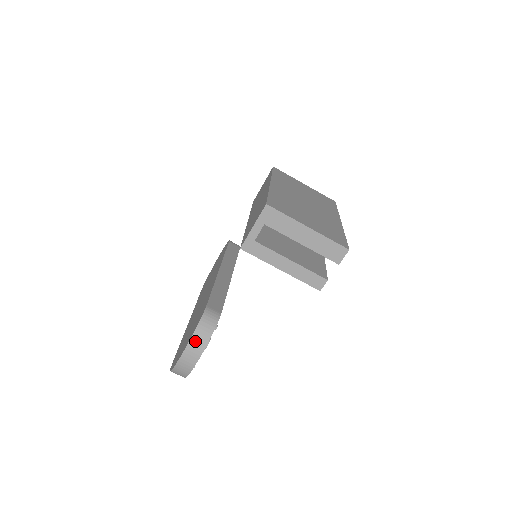
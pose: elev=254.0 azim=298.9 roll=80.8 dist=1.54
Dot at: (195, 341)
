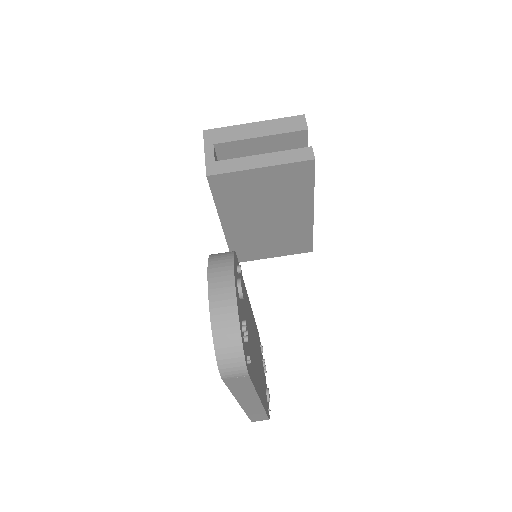
Dot at: (215, 269)
